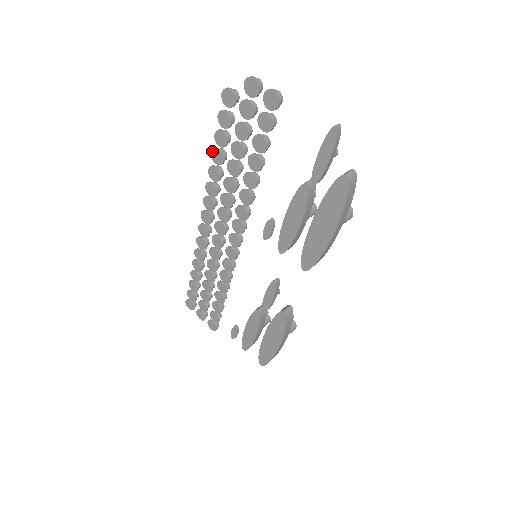
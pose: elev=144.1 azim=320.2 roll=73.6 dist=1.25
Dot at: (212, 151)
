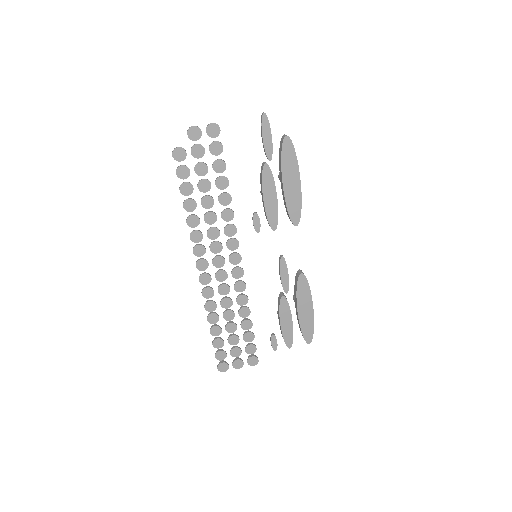
Dot at: (183, 205)
